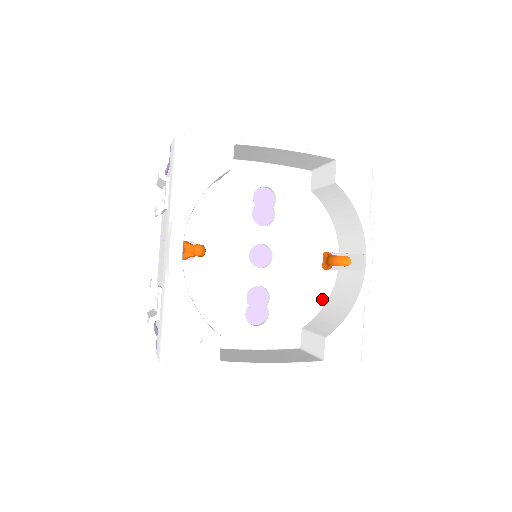
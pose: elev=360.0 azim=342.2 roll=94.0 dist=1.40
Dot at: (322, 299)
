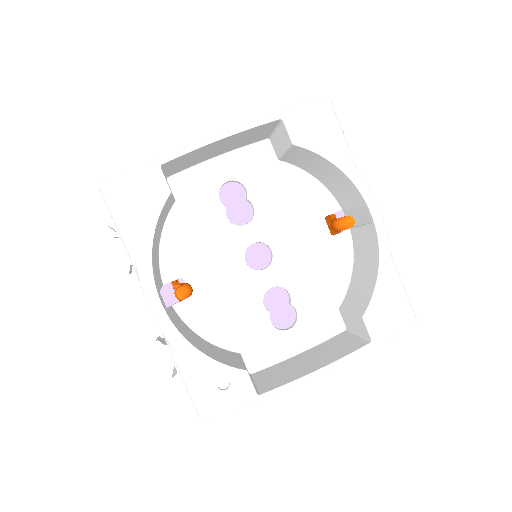
Dot at: (347, 267)
